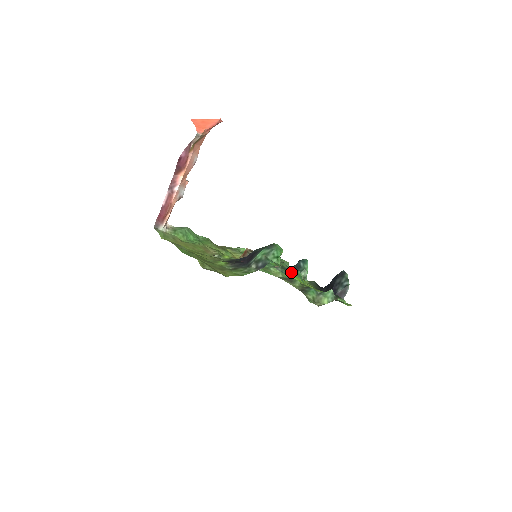
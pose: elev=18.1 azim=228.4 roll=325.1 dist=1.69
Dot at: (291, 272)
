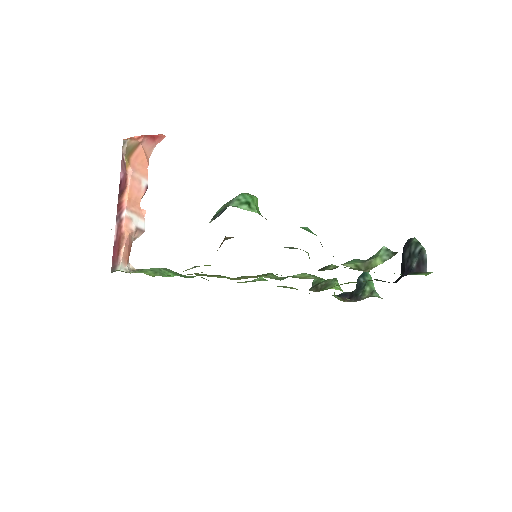
Dot at: (352, 297)
